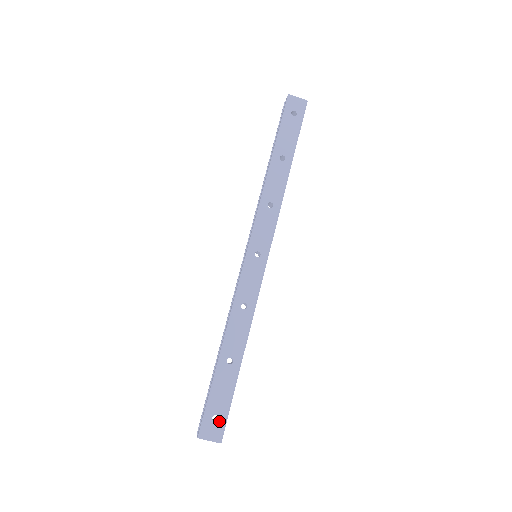
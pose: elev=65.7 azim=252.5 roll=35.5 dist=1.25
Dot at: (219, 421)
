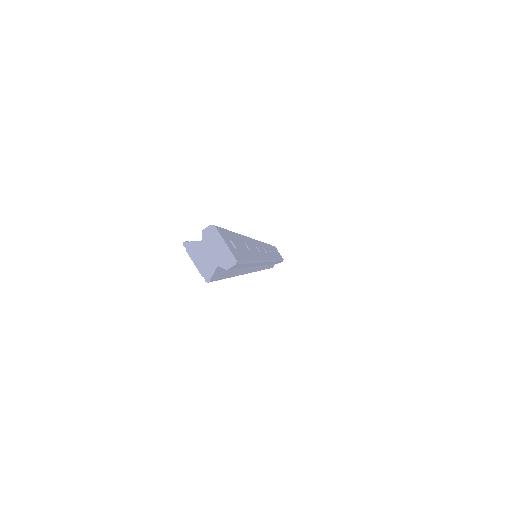
Dot at: (237, 251)
